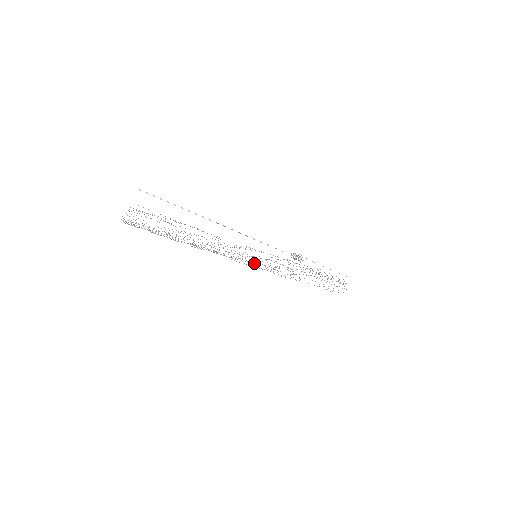
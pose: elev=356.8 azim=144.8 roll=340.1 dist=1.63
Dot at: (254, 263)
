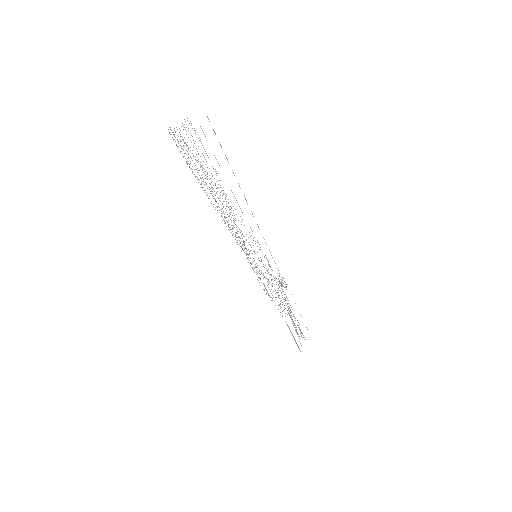
Dot at: (252, 262)
